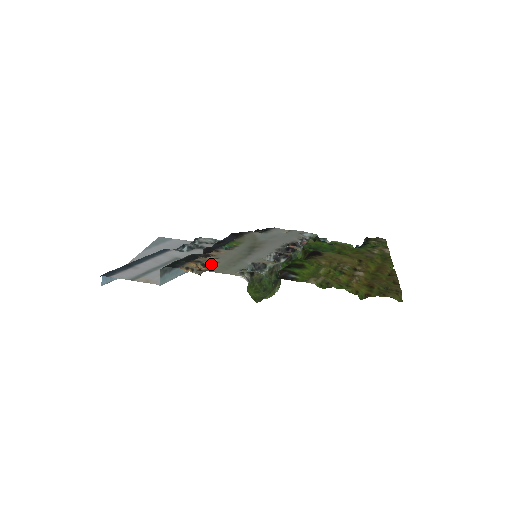
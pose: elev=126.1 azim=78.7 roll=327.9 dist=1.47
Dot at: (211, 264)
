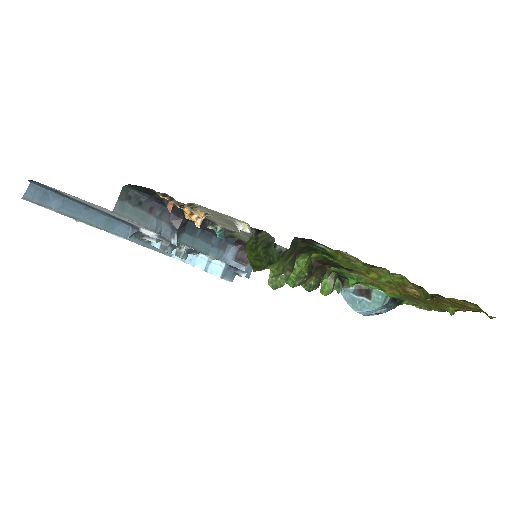
Dot at: (199, 210)
